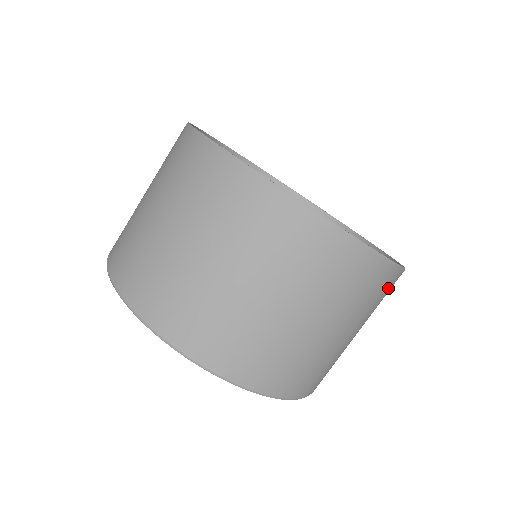
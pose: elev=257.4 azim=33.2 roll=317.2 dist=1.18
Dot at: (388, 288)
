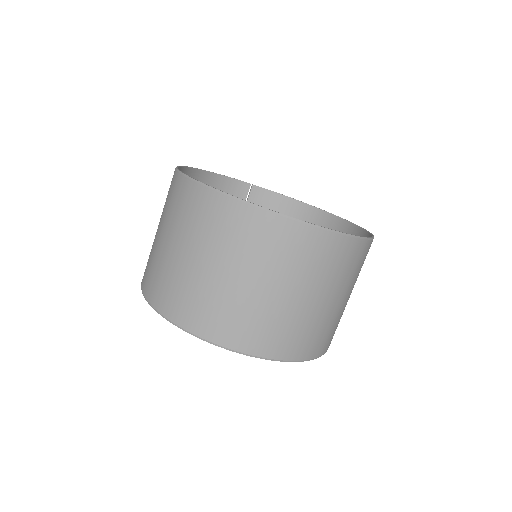
Dot at: (323, 251)
